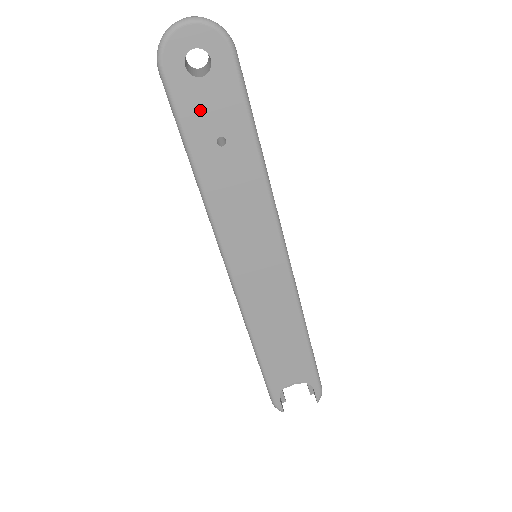
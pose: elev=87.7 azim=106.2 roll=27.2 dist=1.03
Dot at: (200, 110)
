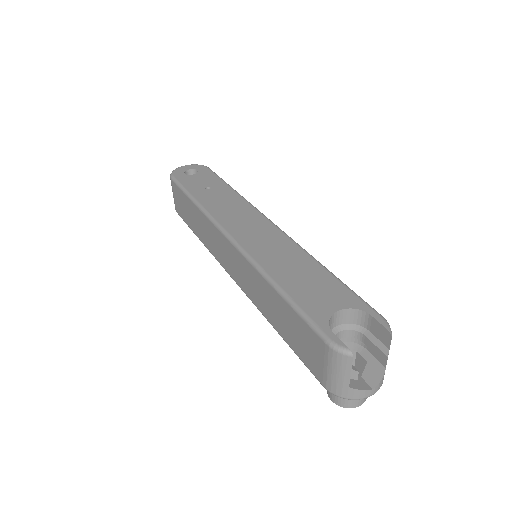
Dot at: (194, 182)
